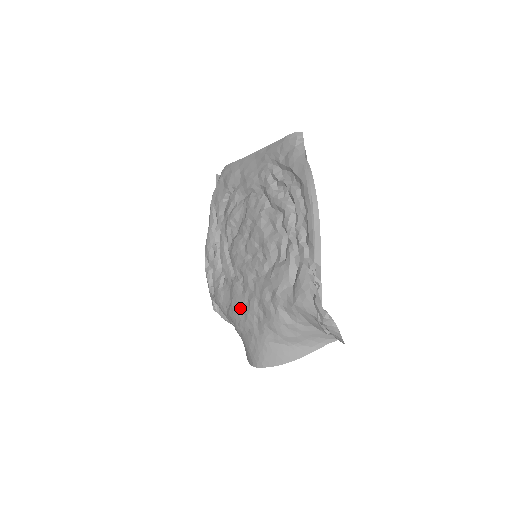
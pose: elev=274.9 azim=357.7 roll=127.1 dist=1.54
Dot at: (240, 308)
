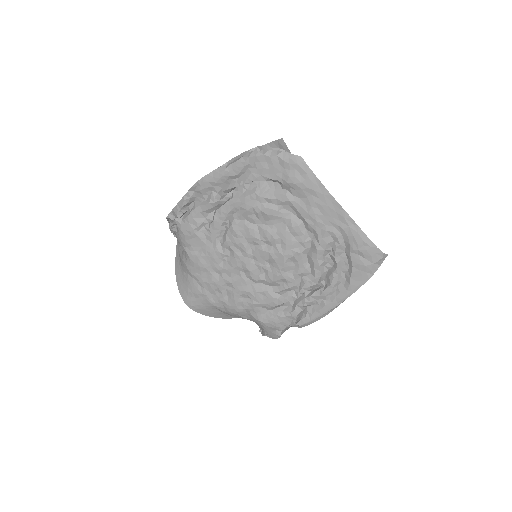
Dot at: (207, 270)
